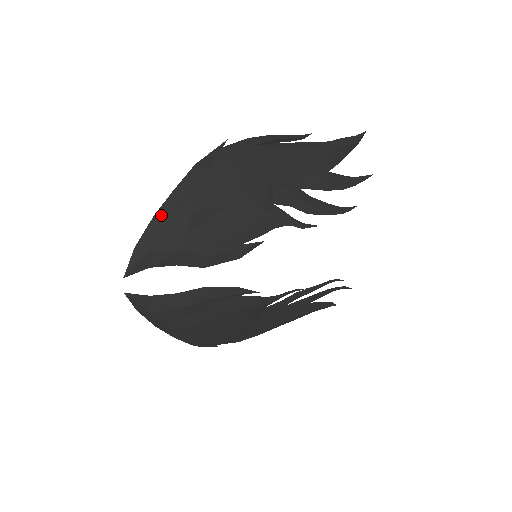
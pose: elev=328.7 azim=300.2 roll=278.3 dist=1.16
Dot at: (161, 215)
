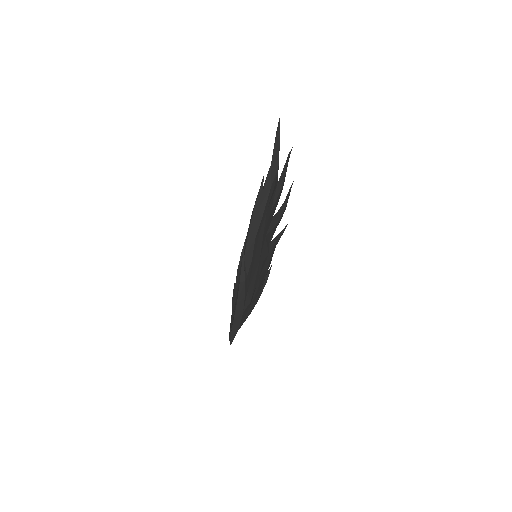
Dot at: (237, 316)
